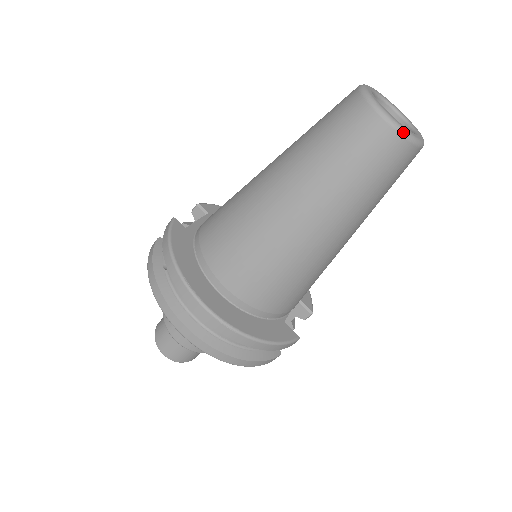
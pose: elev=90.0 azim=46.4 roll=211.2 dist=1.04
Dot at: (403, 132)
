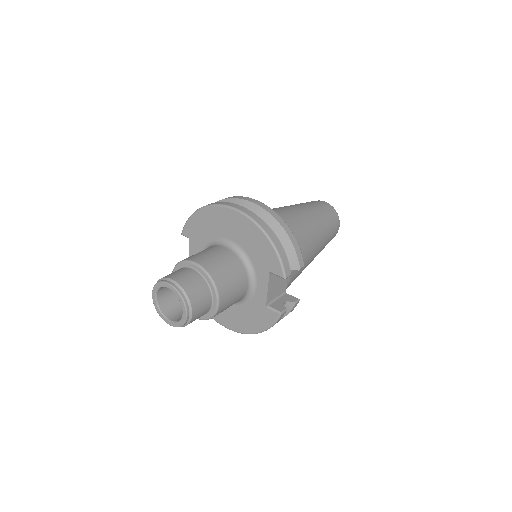
Dot at: (331, 206)
